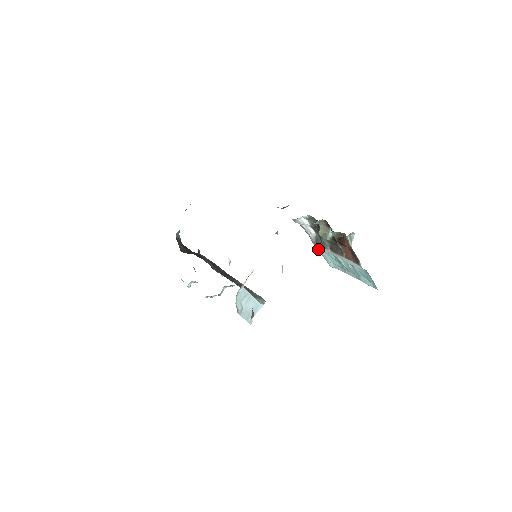
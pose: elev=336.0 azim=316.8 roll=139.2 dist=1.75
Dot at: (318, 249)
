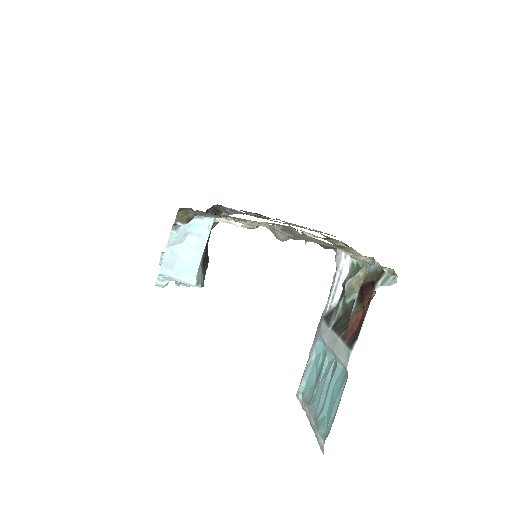
Dot at: (314, 341)
